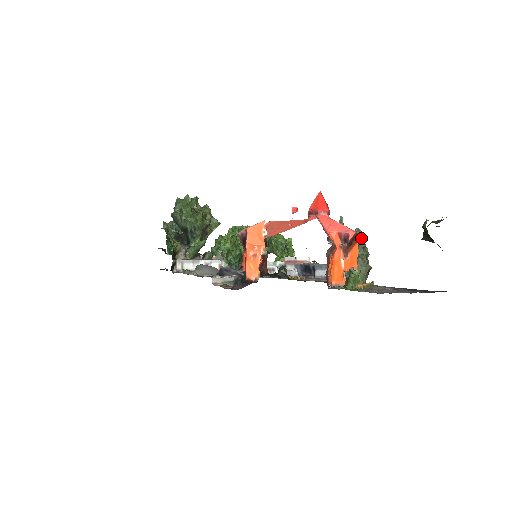
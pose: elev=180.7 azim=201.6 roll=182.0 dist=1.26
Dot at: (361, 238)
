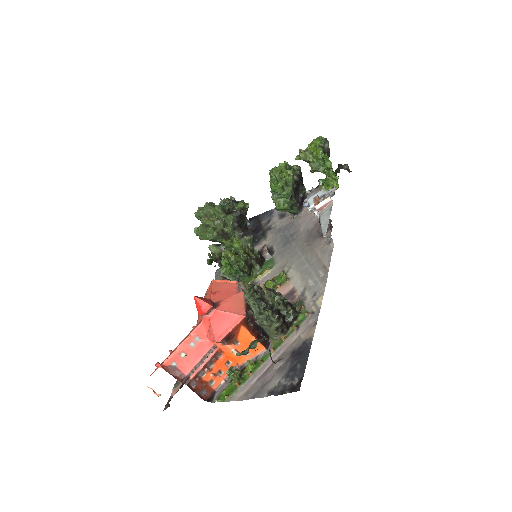
Dot at: (254, 308)
